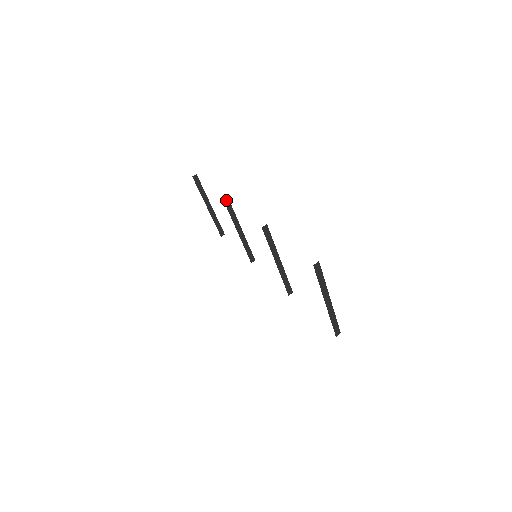
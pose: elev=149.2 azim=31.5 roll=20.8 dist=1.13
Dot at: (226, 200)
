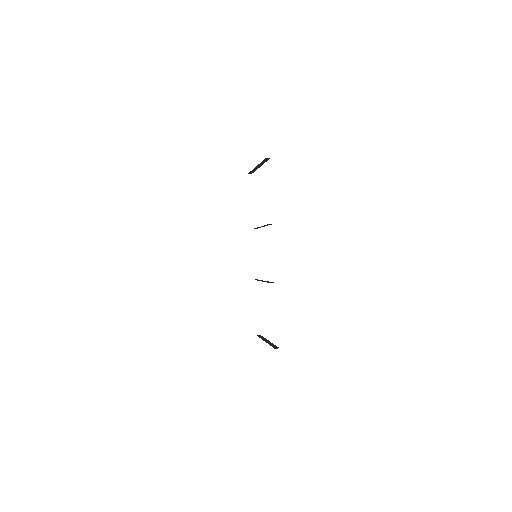
Dot at: (270, 224)
